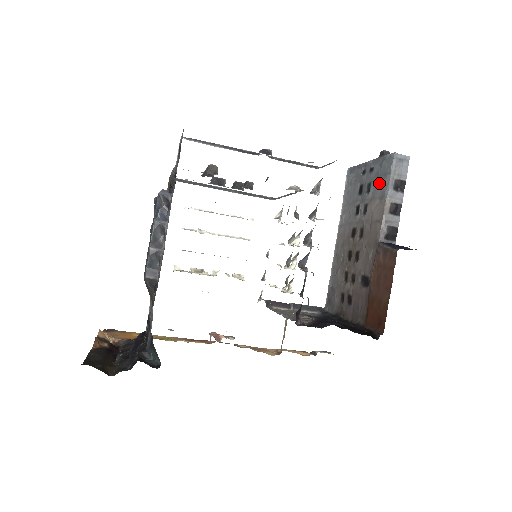
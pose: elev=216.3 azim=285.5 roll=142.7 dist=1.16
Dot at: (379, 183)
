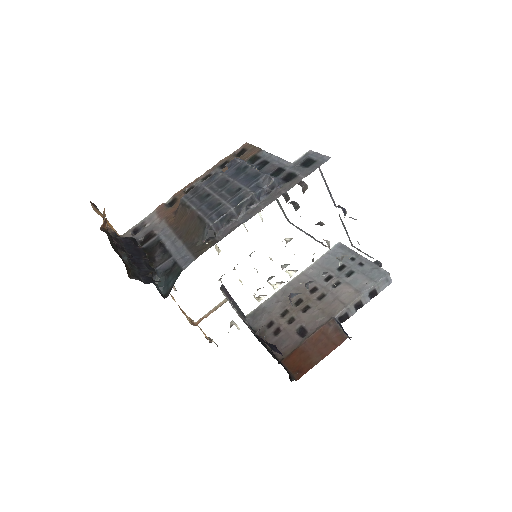
Dot at: (362, 280)
